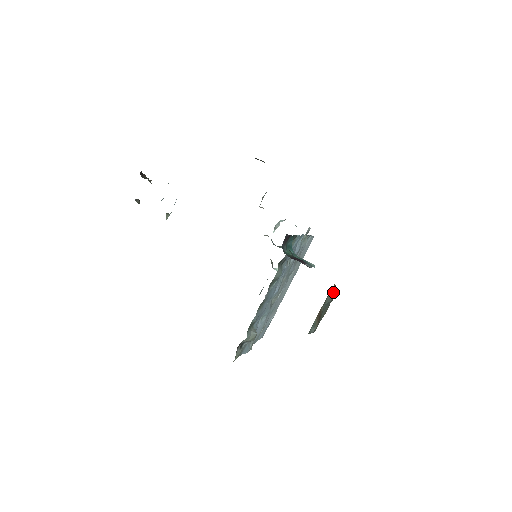
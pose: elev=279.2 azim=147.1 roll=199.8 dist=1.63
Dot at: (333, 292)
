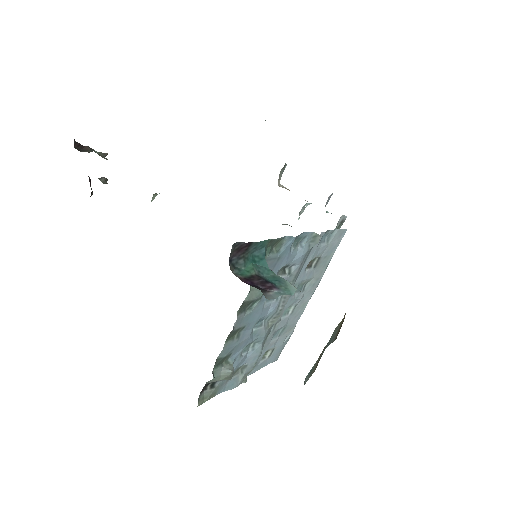
Dot at: (339, 327)
